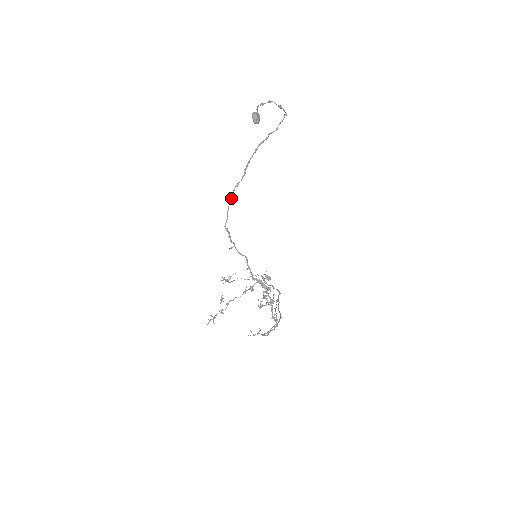
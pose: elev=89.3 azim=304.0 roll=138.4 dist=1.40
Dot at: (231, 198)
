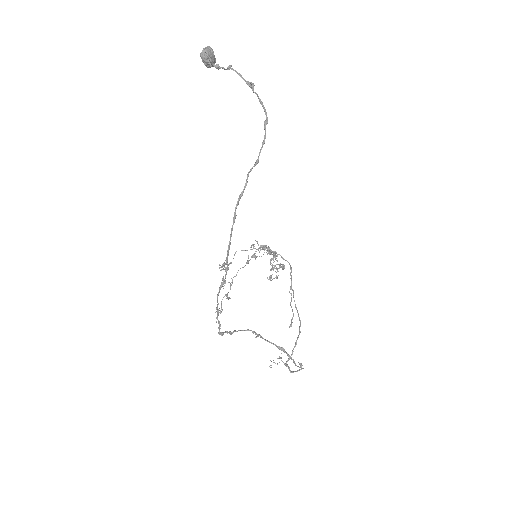
Dot at: (217, 301)
